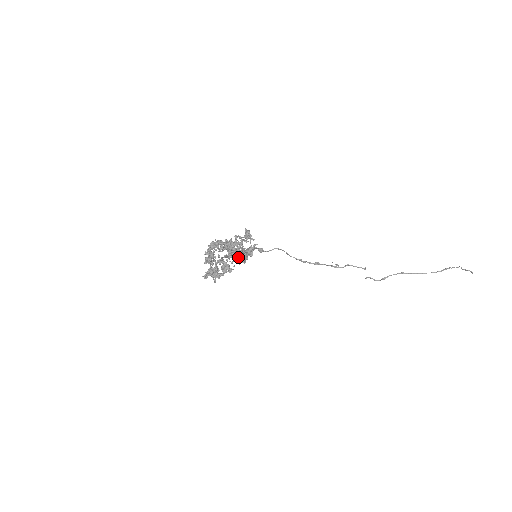
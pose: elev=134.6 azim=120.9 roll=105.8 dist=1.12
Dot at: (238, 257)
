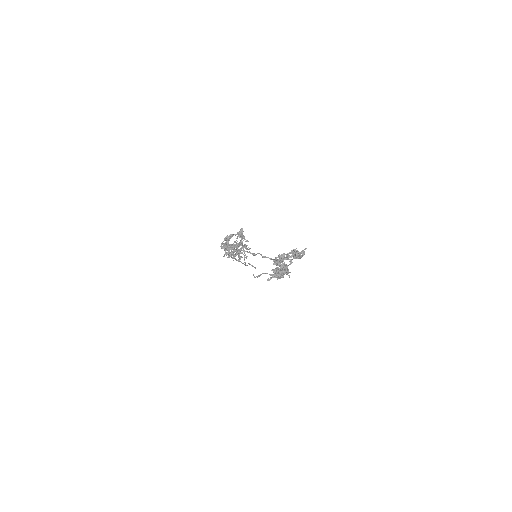
Dot at: occluded
